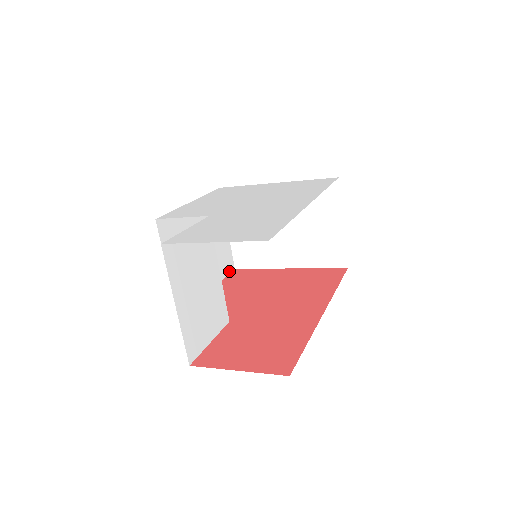
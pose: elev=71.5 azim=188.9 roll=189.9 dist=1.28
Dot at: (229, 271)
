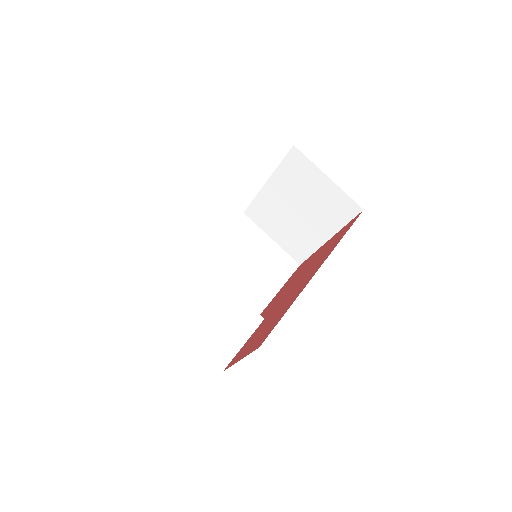
Dot at: (293, 271)
